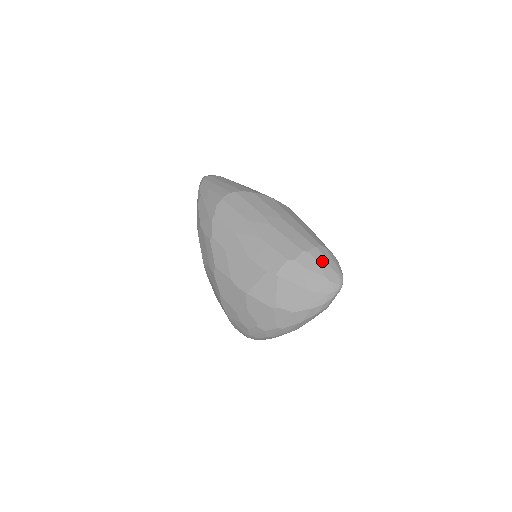
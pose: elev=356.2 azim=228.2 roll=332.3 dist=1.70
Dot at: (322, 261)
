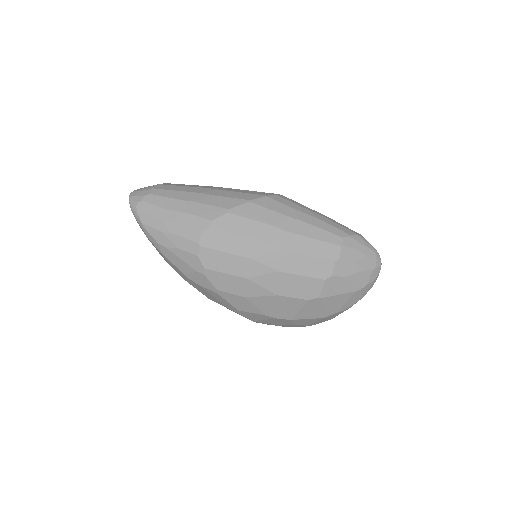
Dot at: (356, 257)
